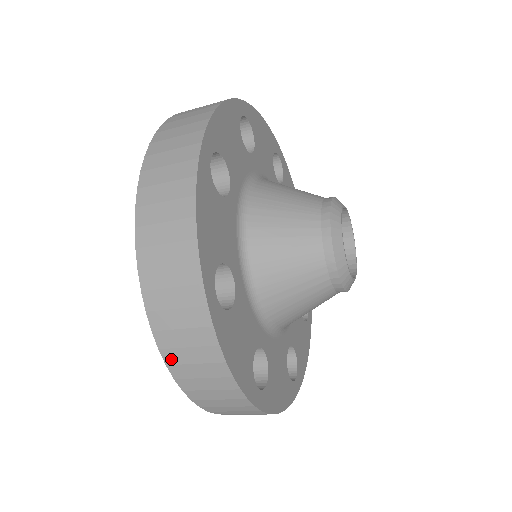
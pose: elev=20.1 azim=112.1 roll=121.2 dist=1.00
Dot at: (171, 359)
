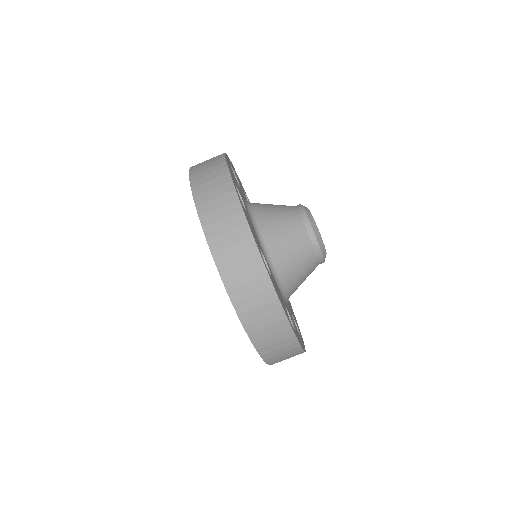
Dot at: (206, 222)
